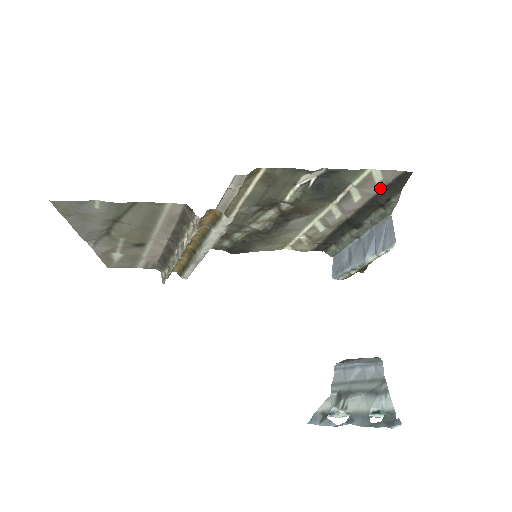
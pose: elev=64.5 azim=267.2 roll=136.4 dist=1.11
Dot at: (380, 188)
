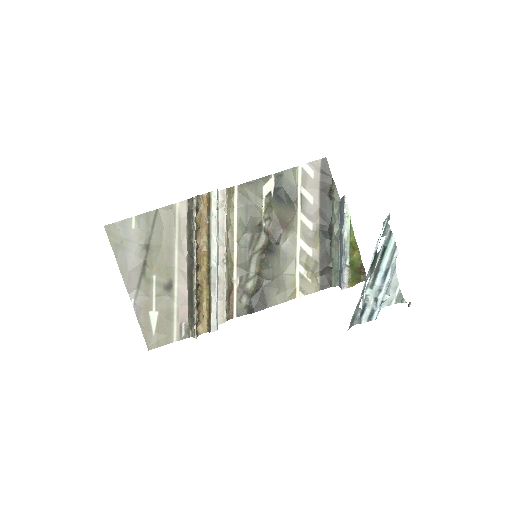
Dot at: (318, 182)
